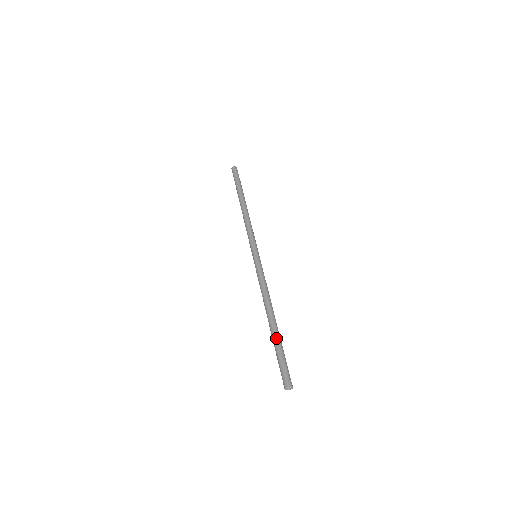
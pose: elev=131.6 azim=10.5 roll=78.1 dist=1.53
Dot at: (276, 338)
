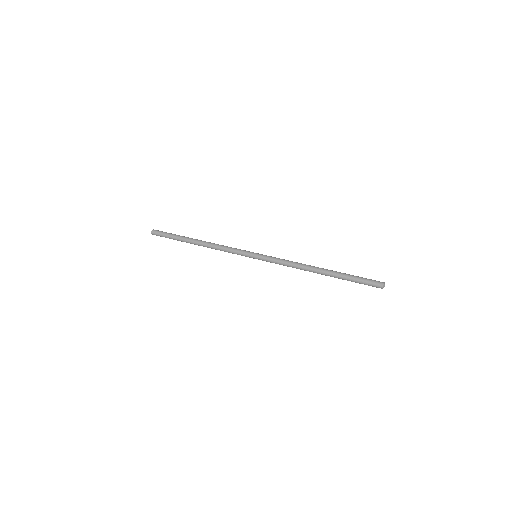
Dot at: (340, 275)
